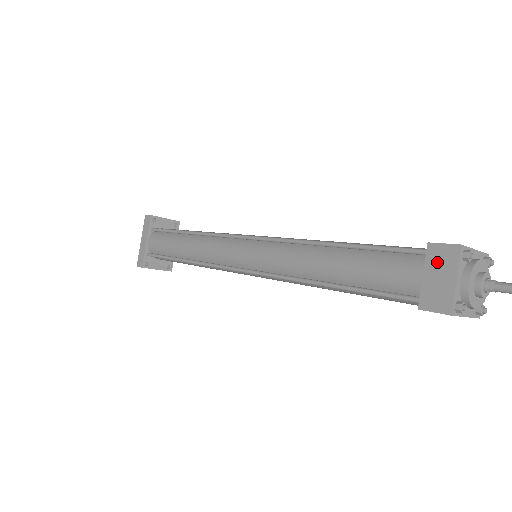
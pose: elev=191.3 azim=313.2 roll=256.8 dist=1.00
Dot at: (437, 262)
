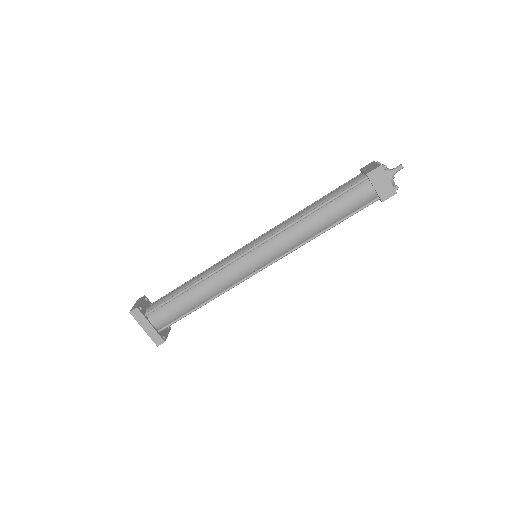
Dot at: (376, 179)
